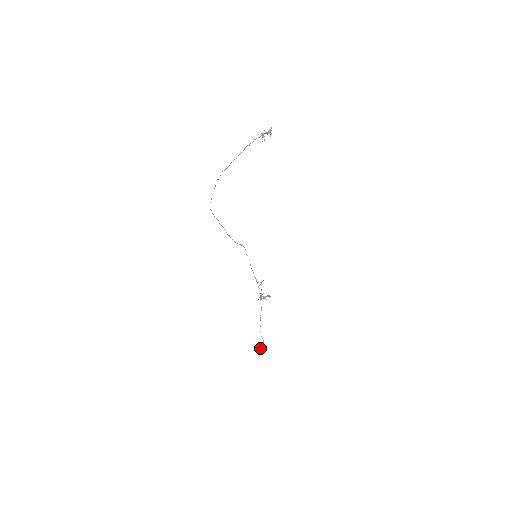
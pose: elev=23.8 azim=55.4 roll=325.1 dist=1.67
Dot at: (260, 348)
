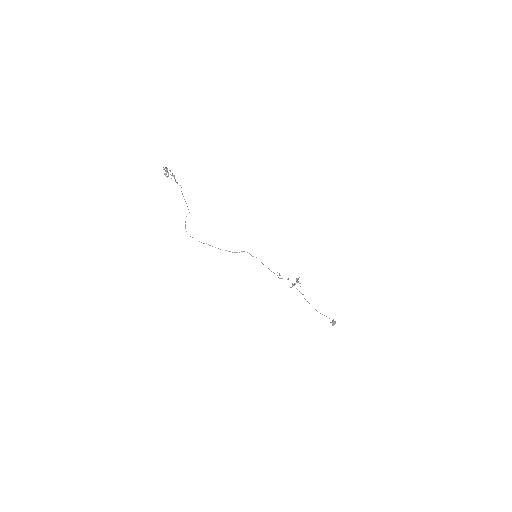
Dot at: occluded
